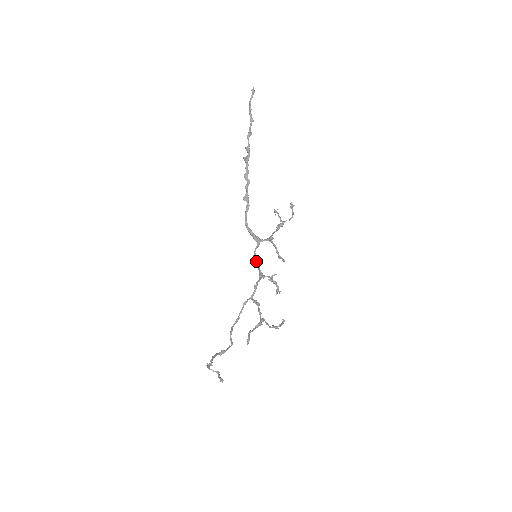
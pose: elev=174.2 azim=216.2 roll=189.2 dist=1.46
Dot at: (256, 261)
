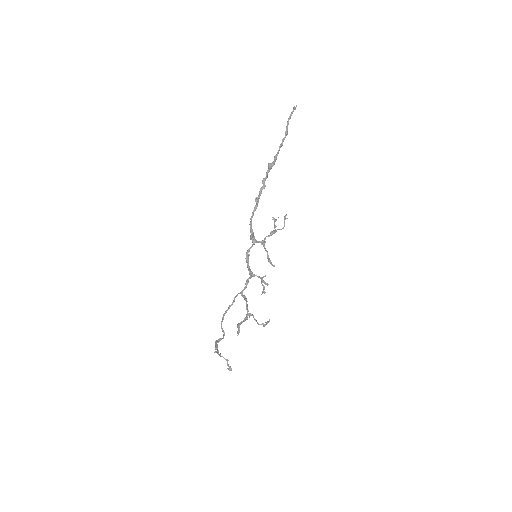
Dot at: (247, 259)
